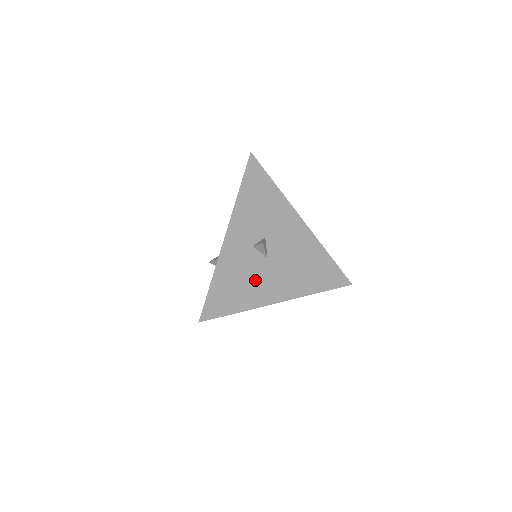
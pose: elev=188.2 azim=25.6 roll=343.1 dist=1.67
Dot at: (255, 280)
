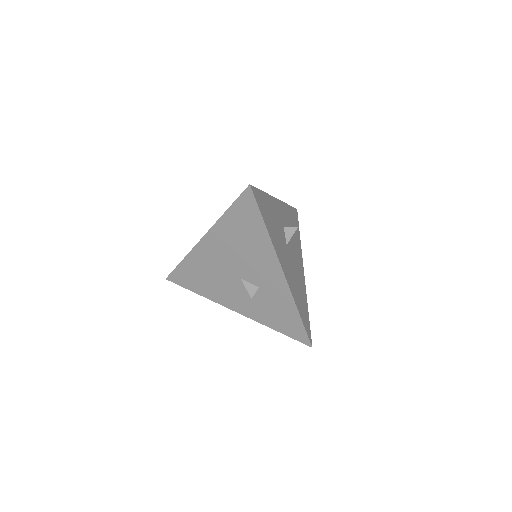
Dot at: (278, 237)
